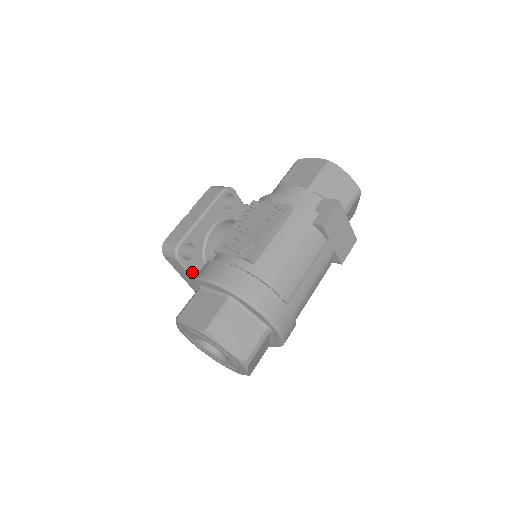
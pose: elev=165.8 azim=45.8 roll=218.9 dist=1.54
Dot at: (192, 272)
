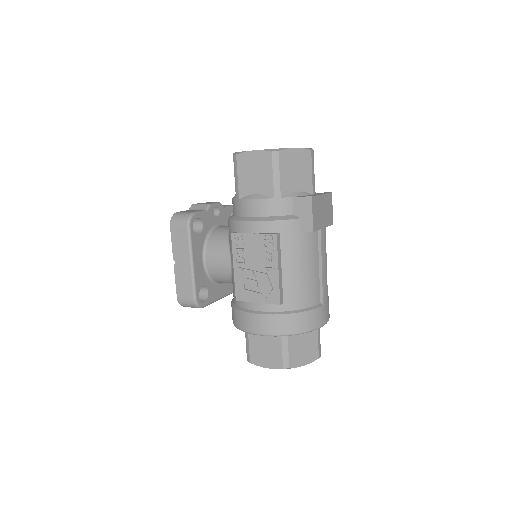
Dot at: (215, 299)
